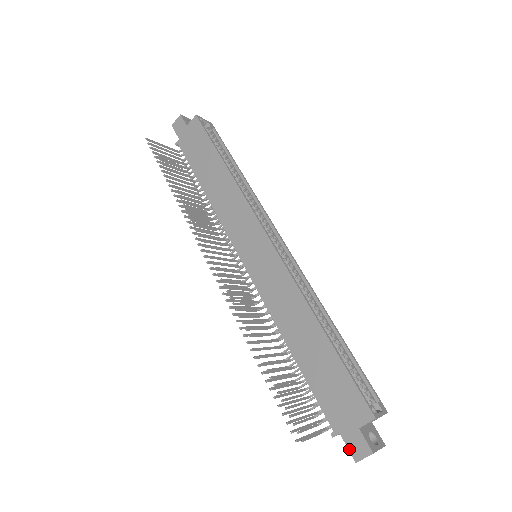
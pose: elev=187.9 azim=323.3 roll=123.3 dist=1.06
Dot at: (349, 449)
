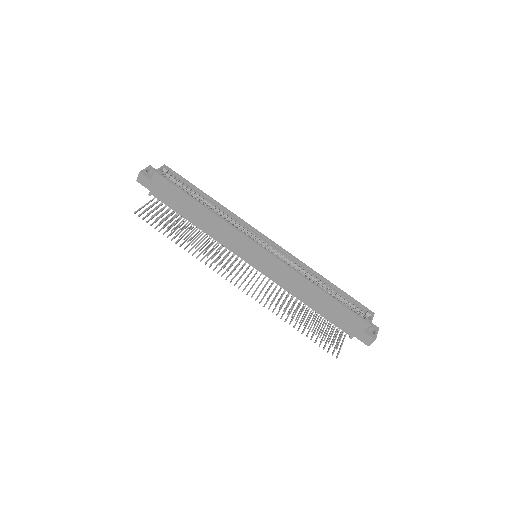
Dot at: occluded
